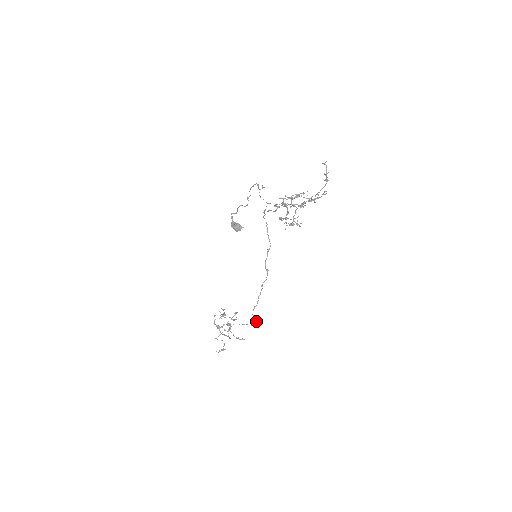
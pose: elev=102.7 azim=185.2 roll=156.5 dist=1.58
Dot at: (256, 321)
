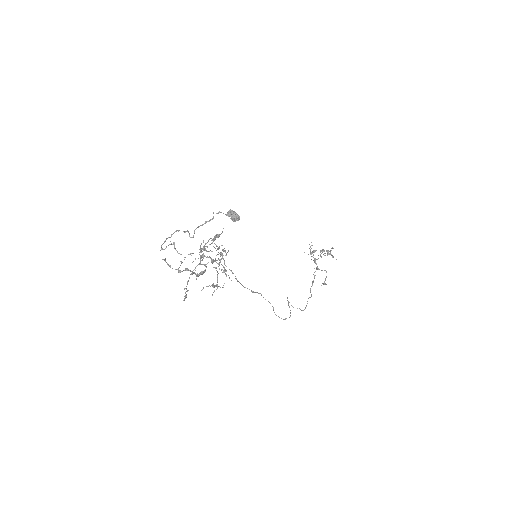
Dot at: occluded
